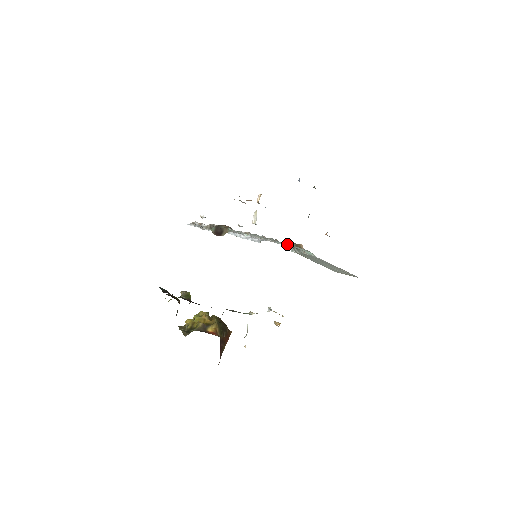
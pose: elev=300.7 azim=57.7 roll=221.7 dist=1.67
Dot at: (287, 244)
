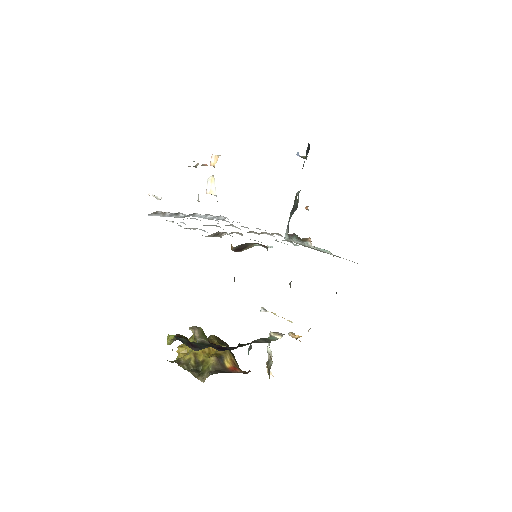
Dot at: (300, 242)
